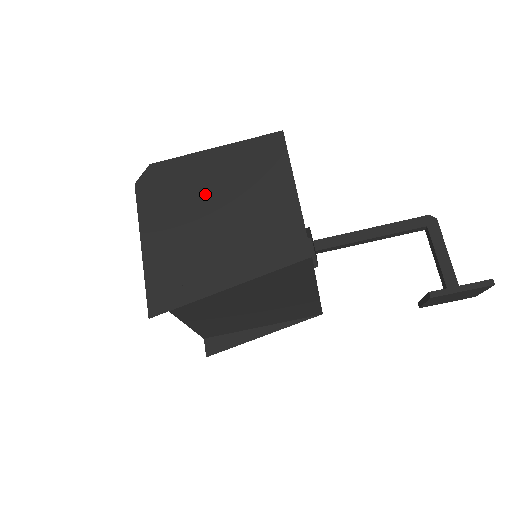
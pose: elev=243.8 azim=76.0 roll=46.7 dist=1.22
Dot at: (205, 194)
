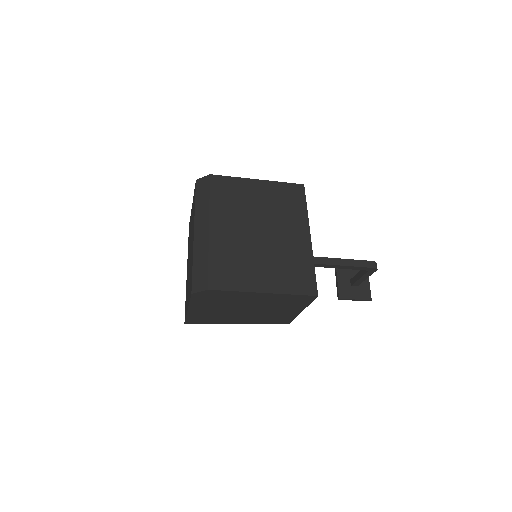
Dot at: (243, 304)
